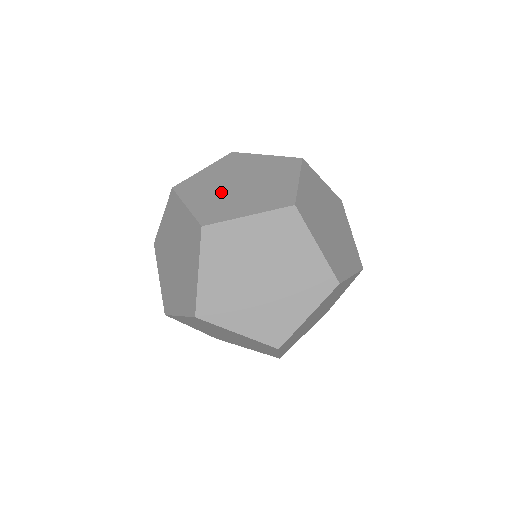
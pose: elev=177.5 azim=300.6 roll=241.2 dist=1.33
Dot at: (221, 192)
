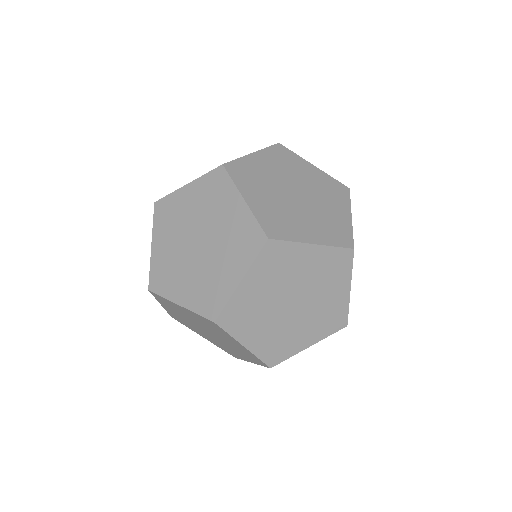
Dot at: (180, 246)
